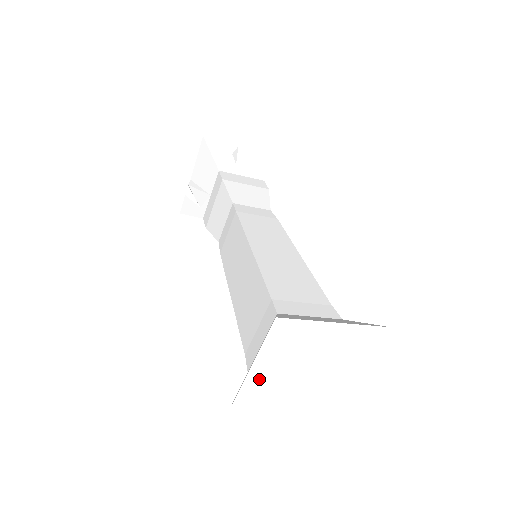
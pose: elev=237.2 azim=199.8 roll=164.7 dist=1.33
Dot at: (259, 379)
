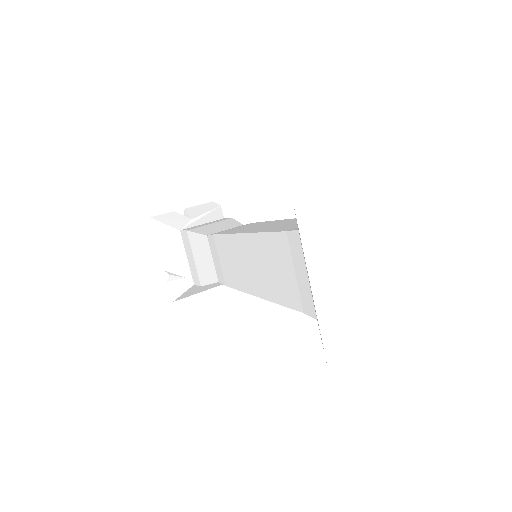
Dot at: (327, 294)
